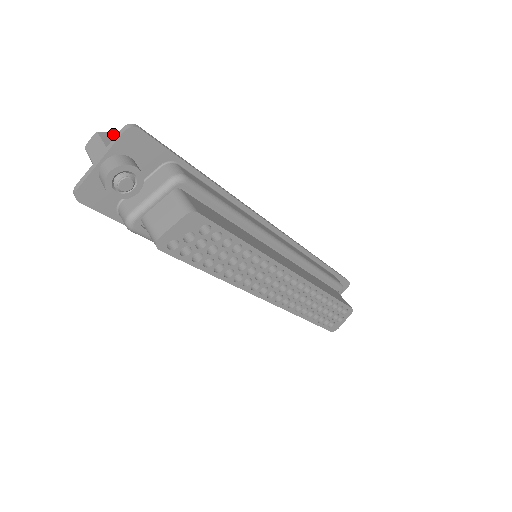
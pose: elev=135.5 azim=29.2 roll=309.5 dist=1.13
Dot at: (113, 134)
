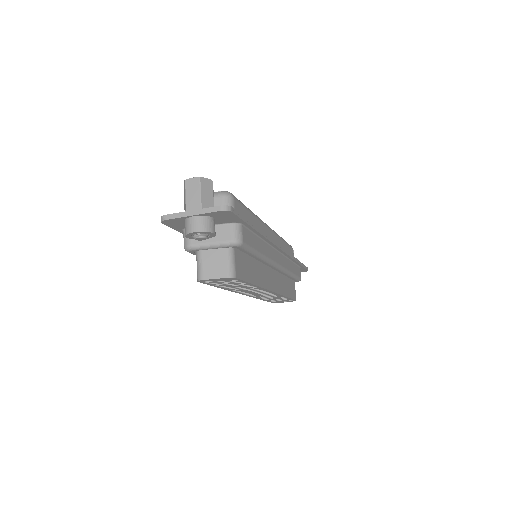
Dot at: (210, 181)
